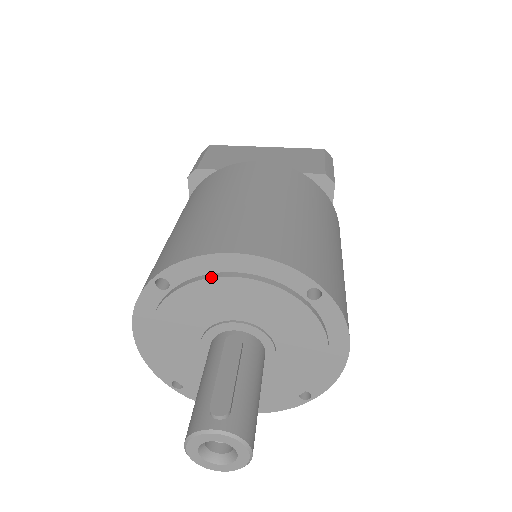
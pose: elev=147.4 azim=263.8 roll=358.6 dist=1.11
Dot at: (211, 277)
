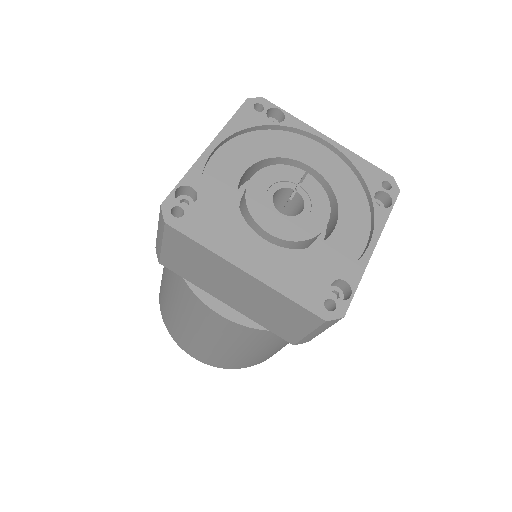
Dot at: occluded
